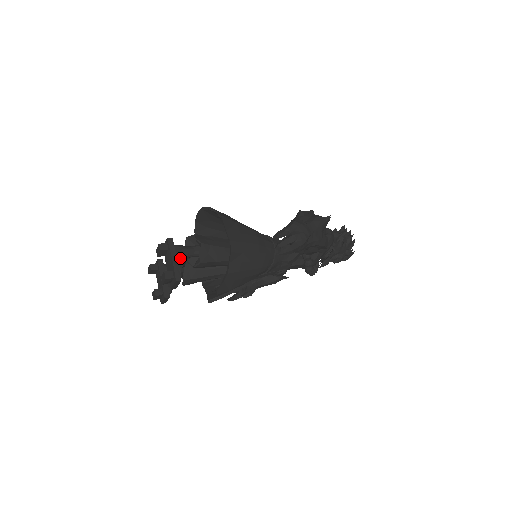
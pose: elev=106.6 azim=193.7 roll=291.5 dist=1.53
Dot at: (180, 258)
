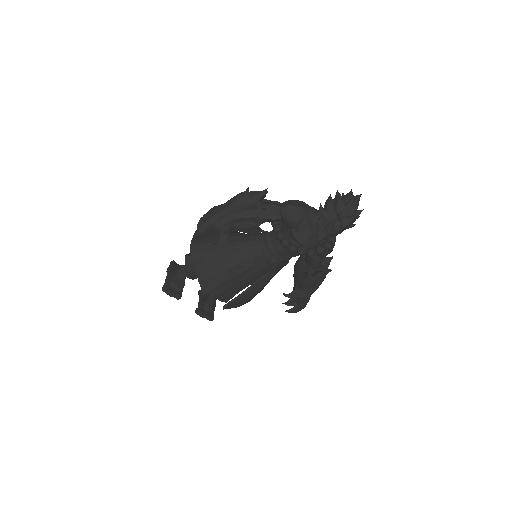
Dot at: (175, 273)
